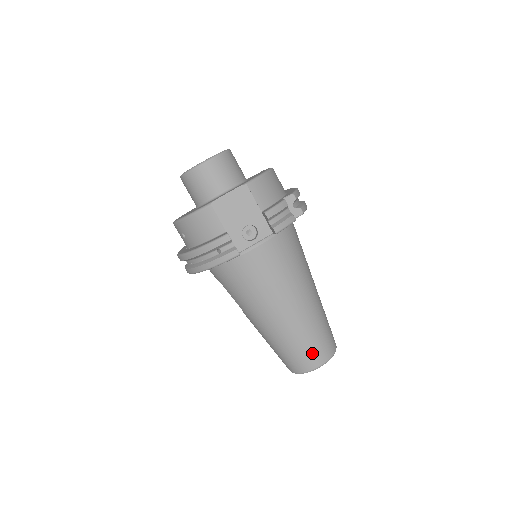
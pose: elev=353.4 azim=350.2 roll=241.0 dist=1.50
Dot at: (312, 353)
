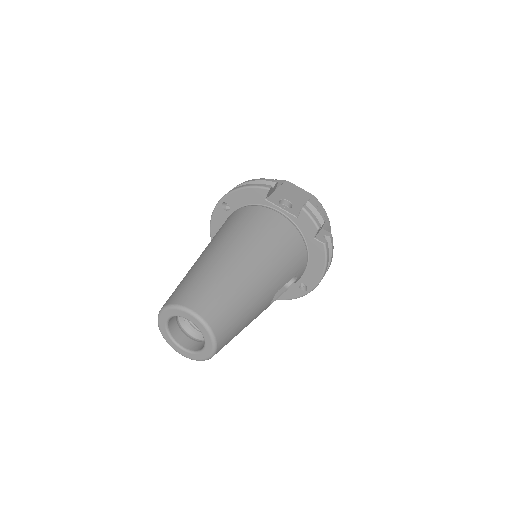
Dot at: (205, 295)
